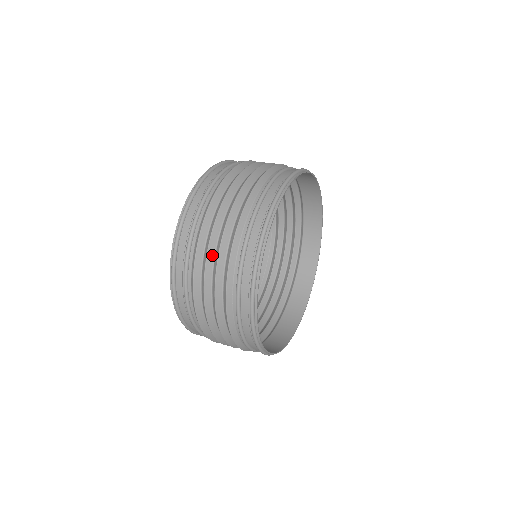
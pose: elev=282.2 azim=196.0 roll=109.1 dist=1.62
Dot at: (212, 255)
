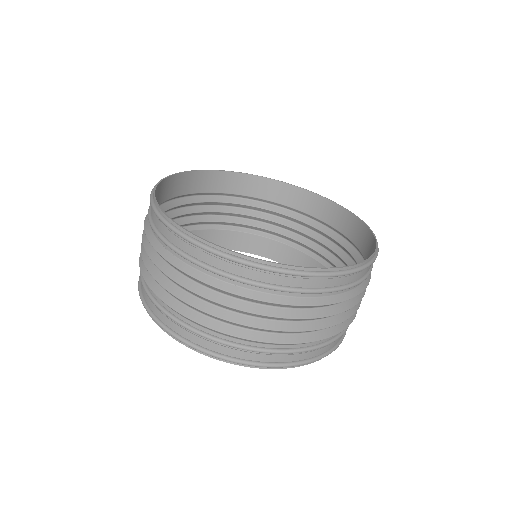
Dot at: (178, 290)
